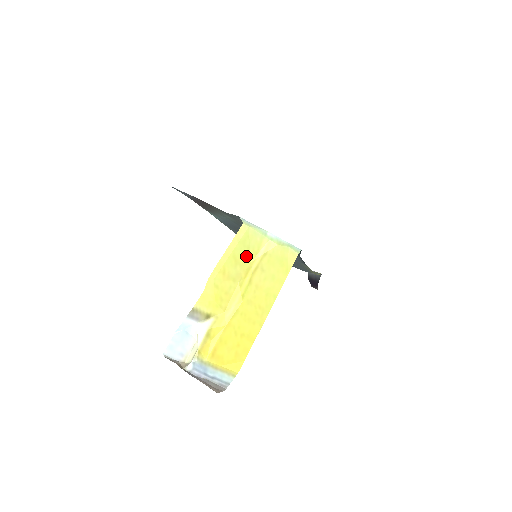
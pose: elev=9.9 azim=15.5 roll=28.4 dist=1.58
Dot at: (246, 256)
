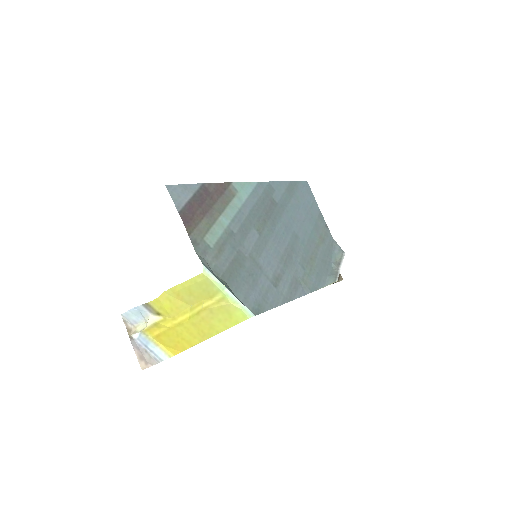
Dot at: (201, 294)
